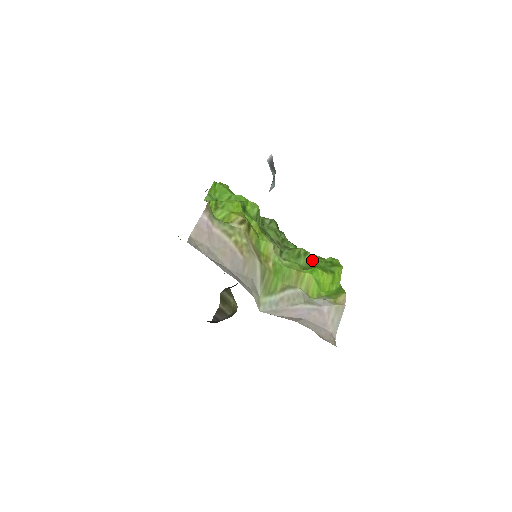
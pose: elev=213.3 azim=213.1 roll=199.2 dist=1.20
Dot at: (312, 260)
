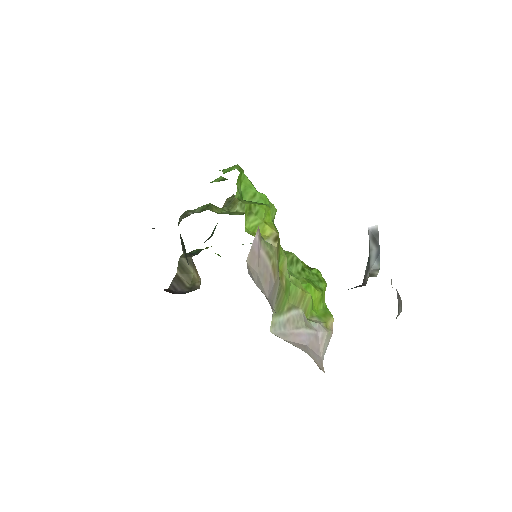
Dot at: (302, 270)
